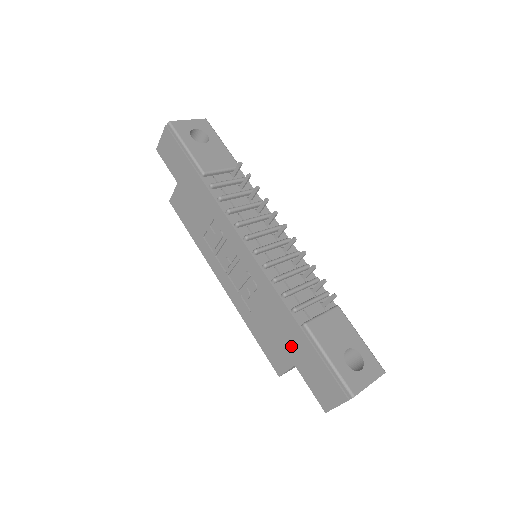
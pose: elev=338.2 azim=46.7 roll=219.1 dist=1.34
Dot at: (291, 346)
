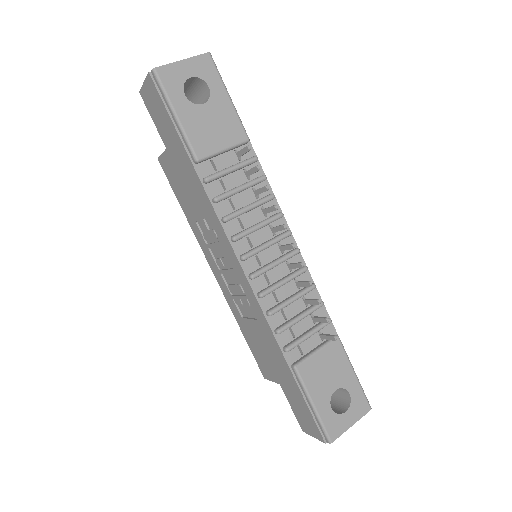
Dot at: (278, 371)
